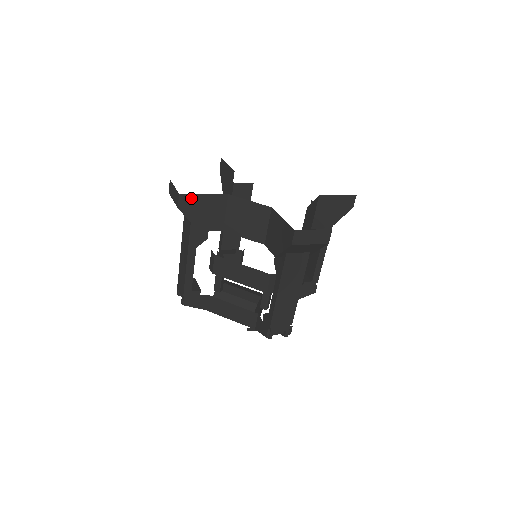
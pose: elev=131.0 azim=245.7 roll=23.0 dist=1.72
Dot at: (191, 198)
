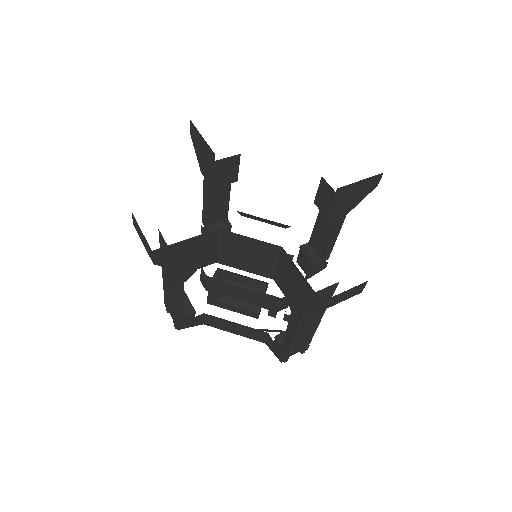
Dot at: (169, 249)
